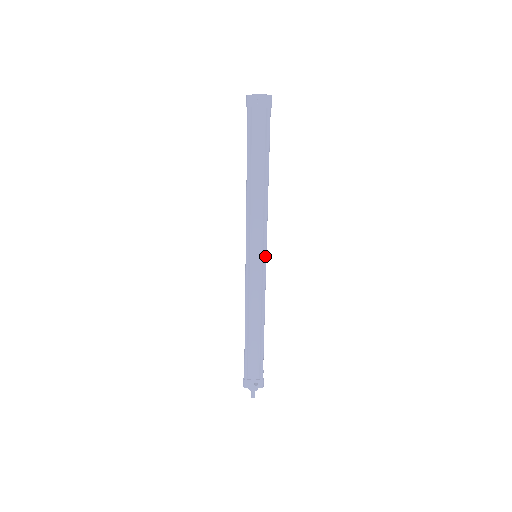
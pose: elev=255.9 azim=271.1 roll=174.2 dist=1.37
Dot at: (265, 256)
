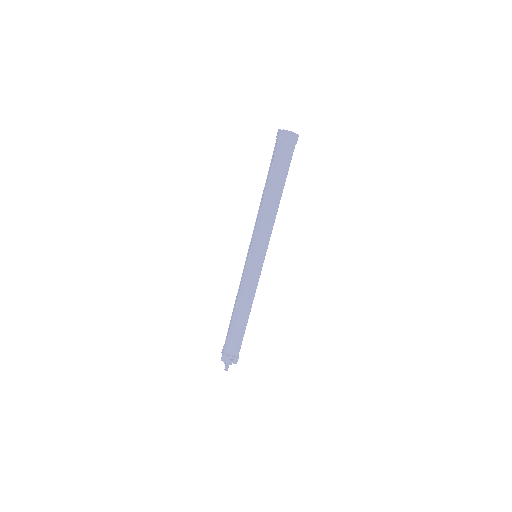
Dot at: (264, 258)
